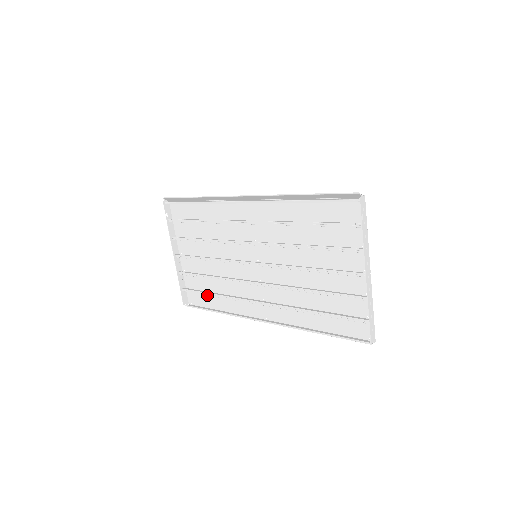
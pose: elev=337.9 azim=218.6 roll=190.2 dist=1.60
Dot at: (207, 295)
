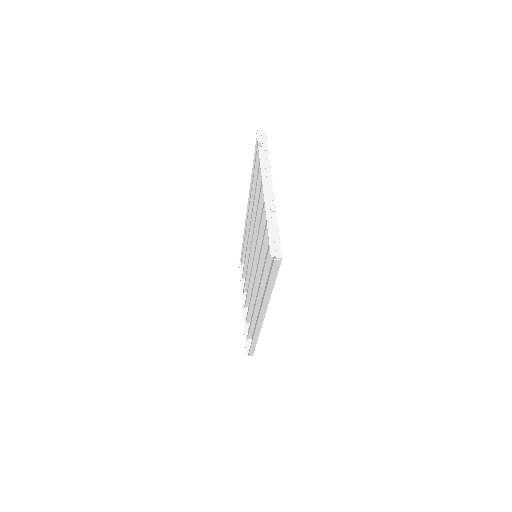
Dot at: (250, 328)
